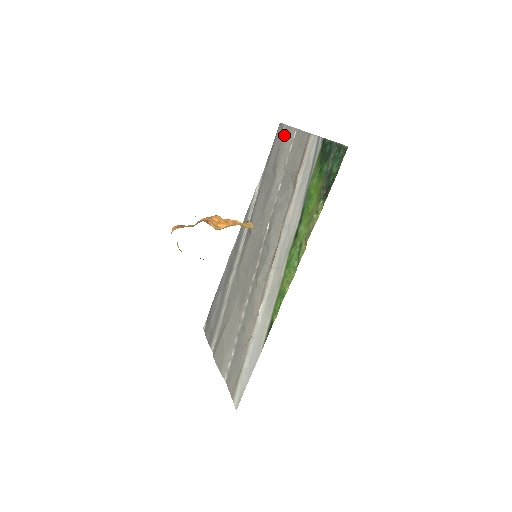
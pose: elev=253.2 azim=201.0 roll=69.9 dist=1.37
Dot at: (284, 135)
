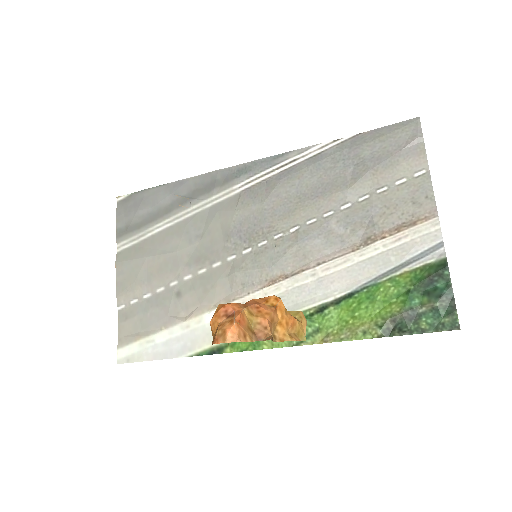
Dot at: (409, 150)
